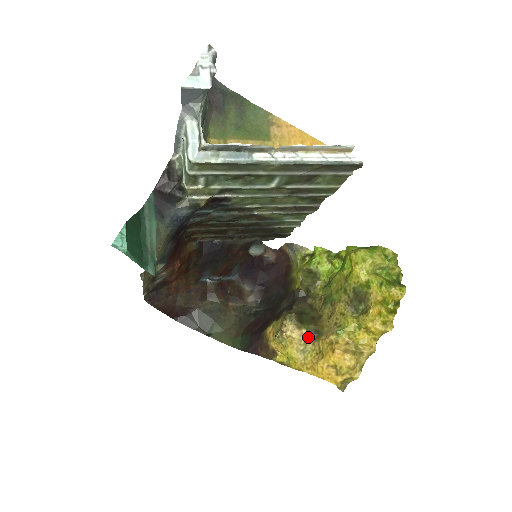
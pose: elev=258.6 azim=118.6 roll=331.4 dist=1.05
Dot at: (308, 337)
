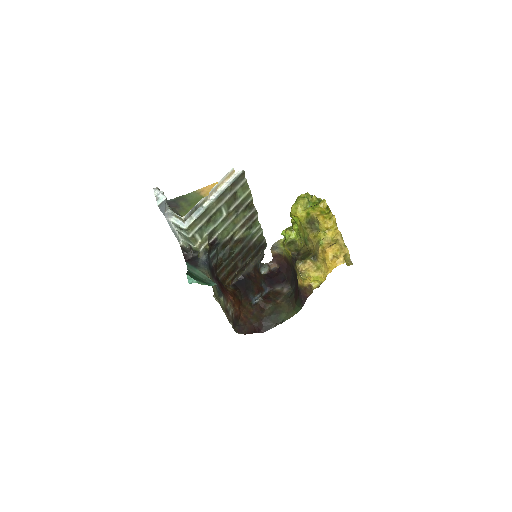
Dot at: (313, 262)
